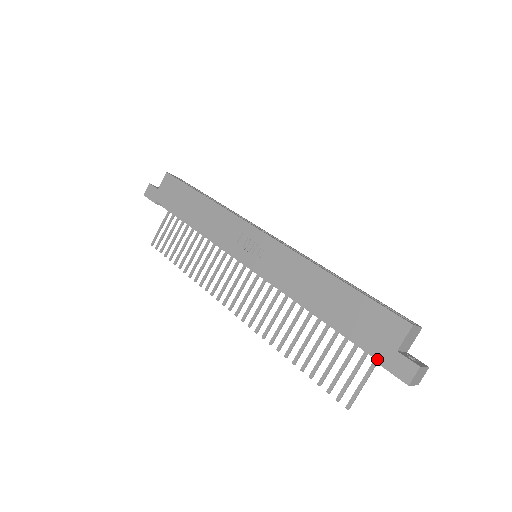
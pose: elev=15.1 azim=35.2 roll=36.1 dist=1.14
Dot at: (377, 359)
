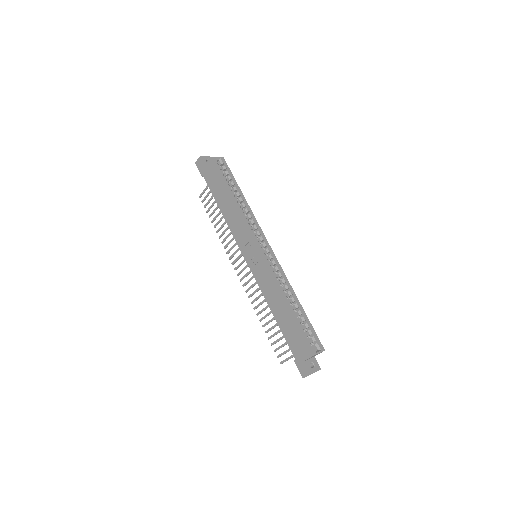
Dot at: occluded
